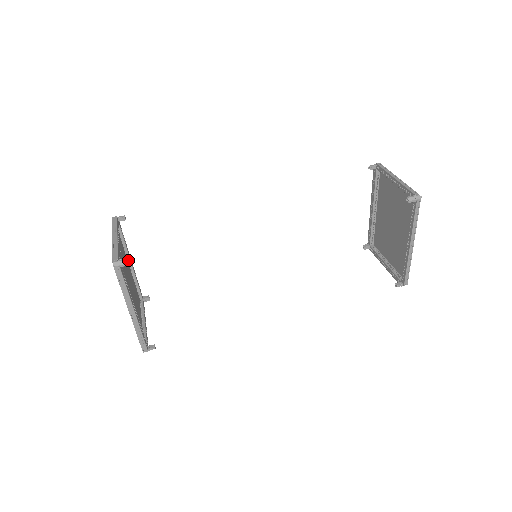
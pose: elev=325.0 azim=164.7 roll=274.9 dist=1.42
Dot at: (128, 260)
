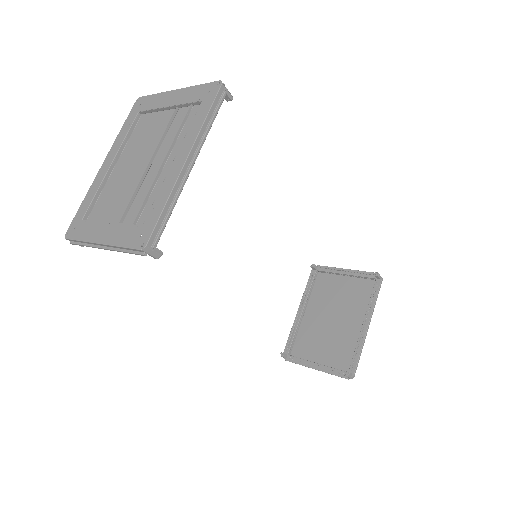
Dot at: (106, 164)
